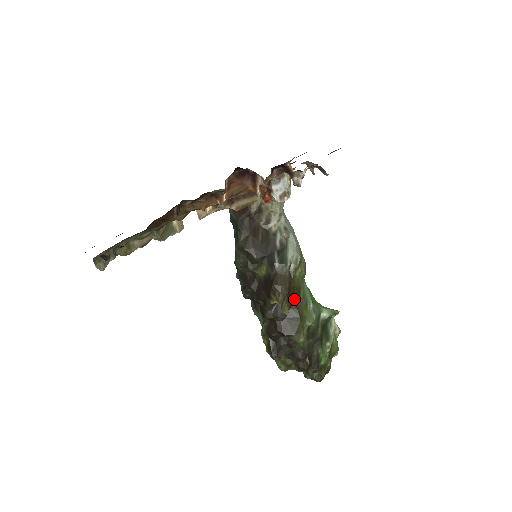
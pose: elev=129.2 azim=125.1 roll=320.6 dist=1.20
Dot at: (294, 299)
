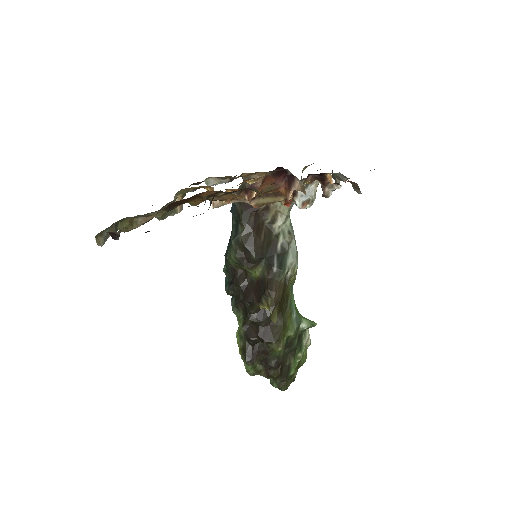
Dot at: (282, 307)
